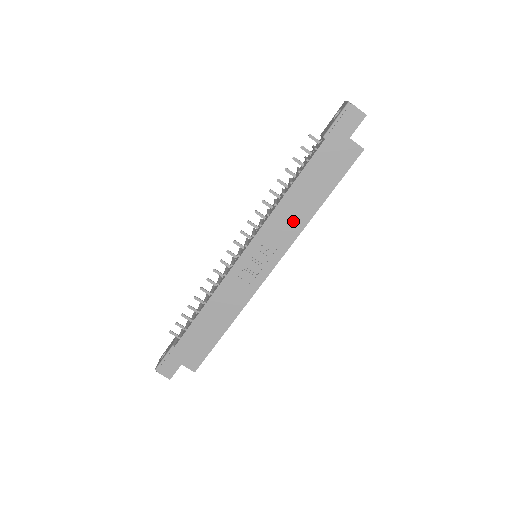
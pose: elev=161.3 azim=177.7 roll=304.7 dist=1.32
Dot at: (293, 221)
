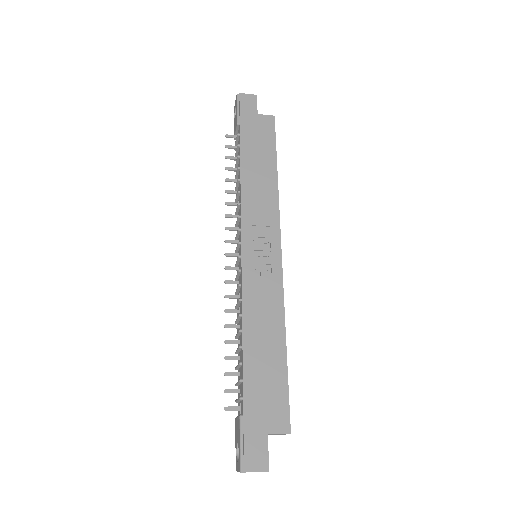
Dot at: (264, 195)
